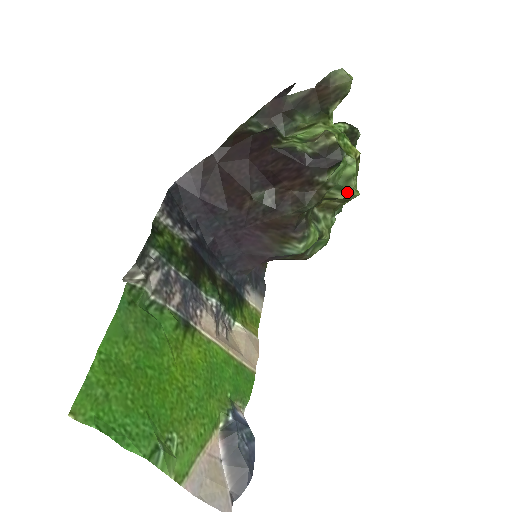
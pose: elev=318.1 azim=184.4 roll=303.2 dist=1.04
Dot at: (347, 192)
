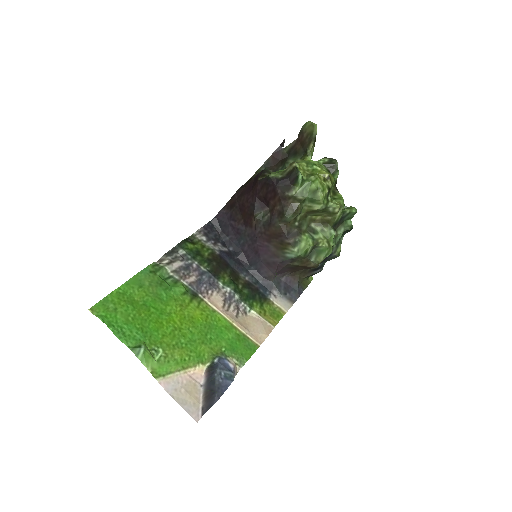
Dot at: (318, 203)
